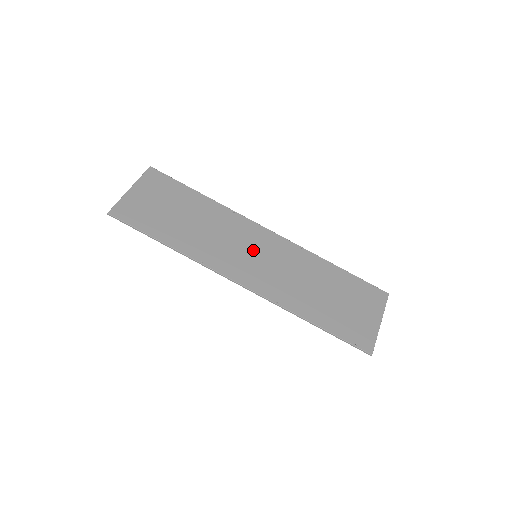
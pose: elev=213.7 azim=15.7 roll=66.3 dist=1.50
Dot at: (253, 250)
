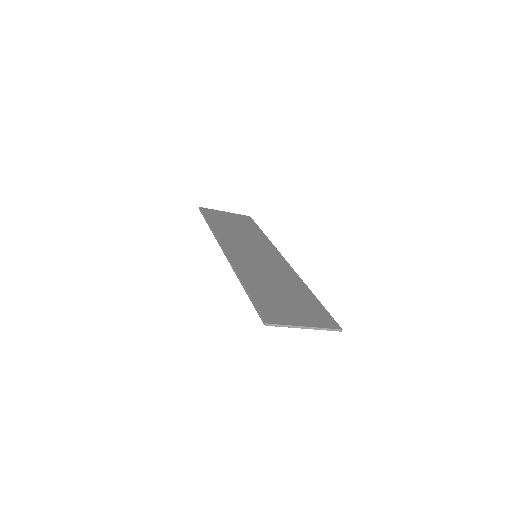
Dot at: (258, 254)
